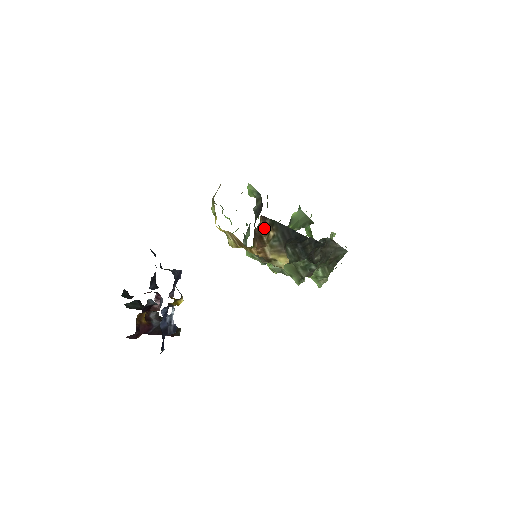
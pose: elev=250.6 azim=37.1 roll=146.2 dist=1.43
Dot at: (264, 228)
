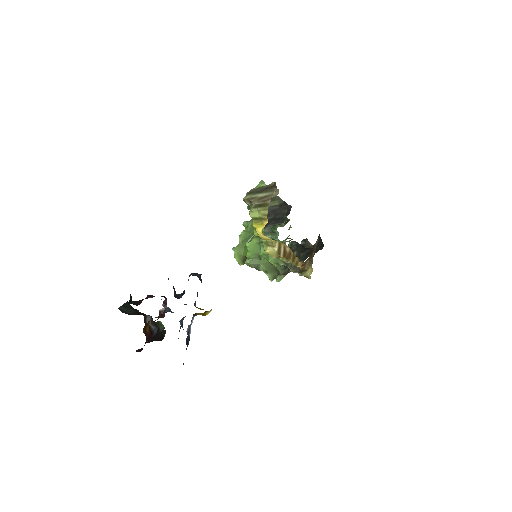
Dot at: occluded
